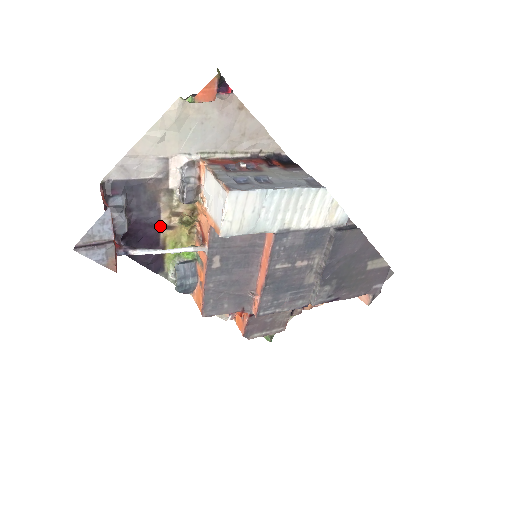
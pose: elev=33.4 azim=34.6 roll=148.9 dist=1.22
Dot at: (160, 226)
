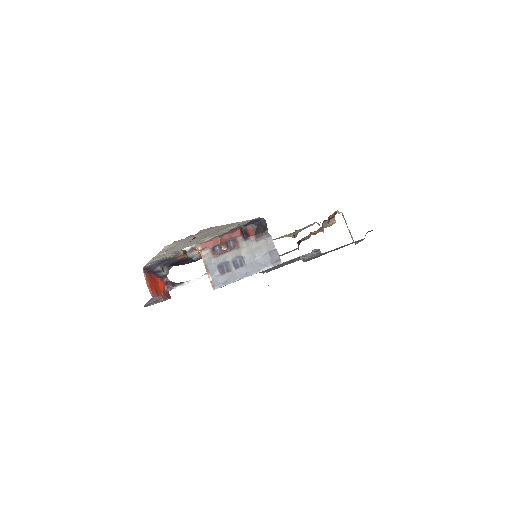
Dot at: (188, 257)
